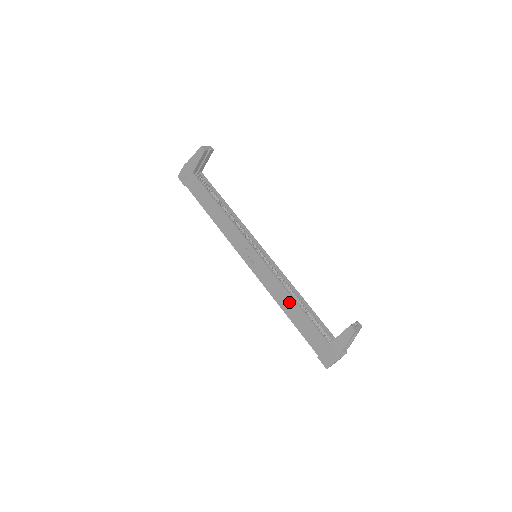
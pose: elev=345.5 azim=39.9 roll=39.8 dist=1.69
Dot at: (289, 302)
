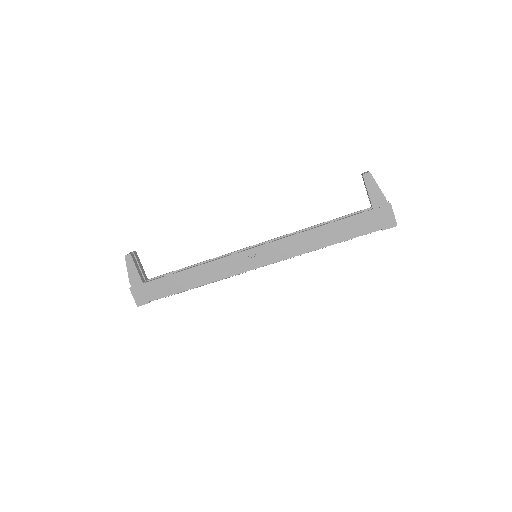
Dot at: (316, 235)
